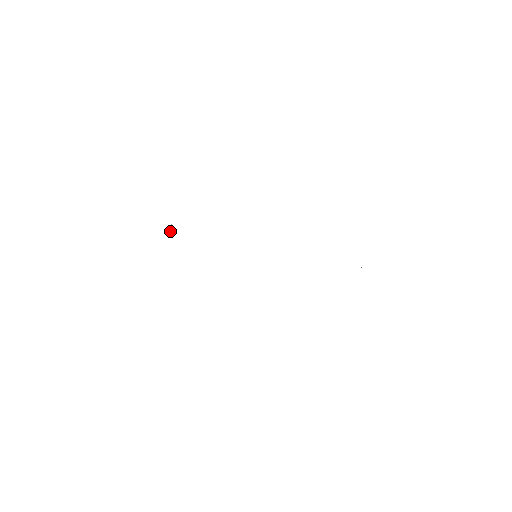
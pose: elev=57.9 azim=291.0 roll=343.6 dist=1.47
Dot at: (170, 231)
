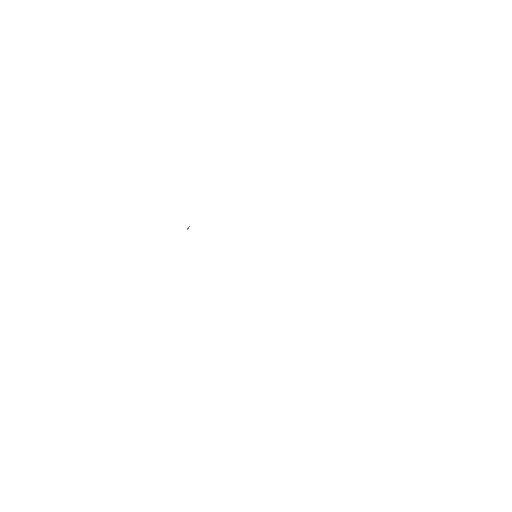
Dot at: (188, 228)
